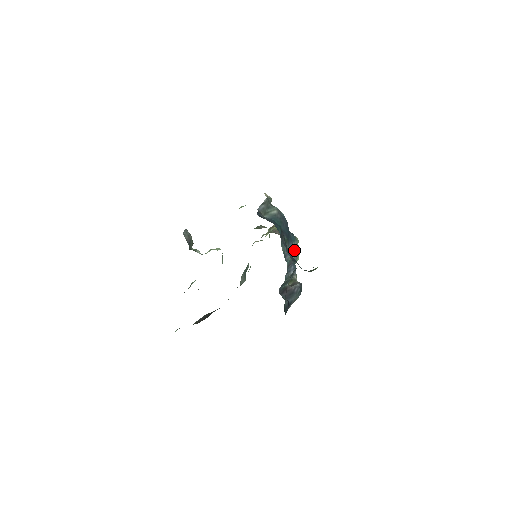
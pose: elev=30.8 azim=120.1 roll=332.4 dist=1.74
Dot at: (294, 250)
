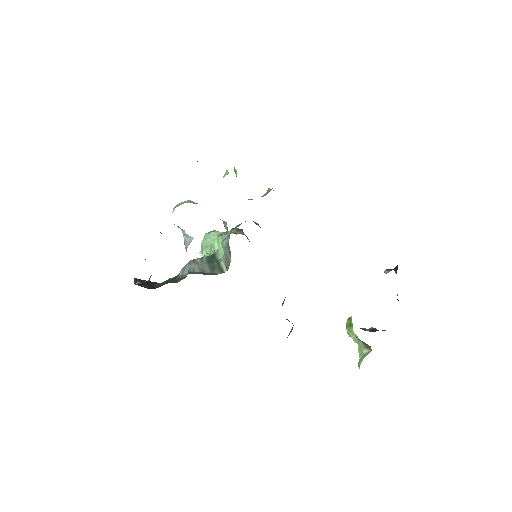
Dot at: occluded
